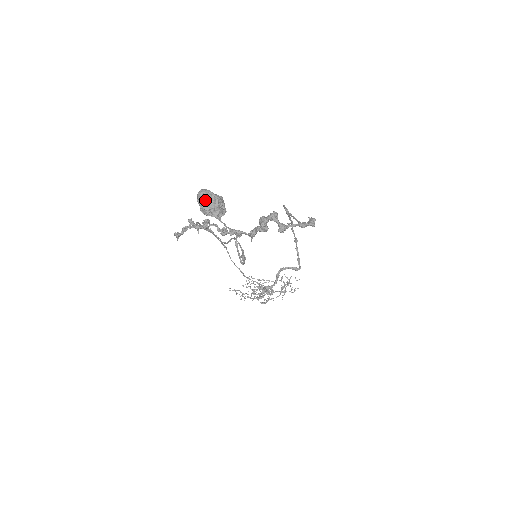
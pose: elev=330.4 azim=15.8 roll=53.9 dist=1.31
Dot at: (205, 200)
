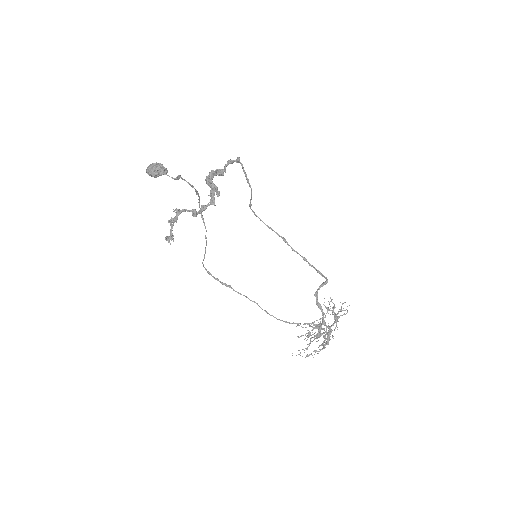
Dot at: (149, 166)
